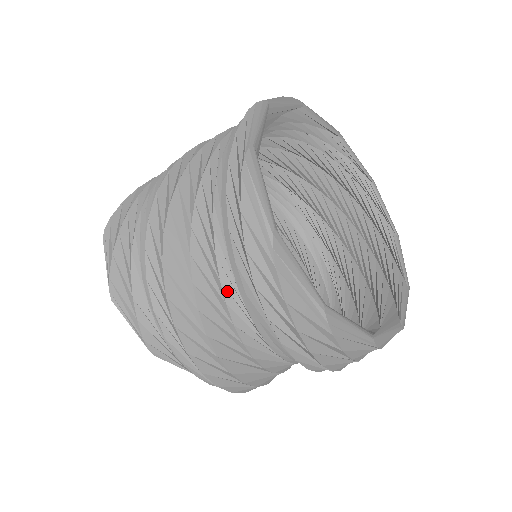
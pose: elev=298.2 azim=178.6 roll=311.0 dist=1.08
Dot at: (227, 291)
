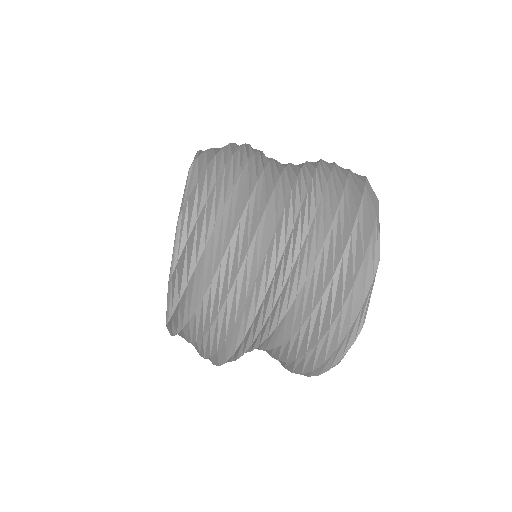
Dot at: (284, 320)
